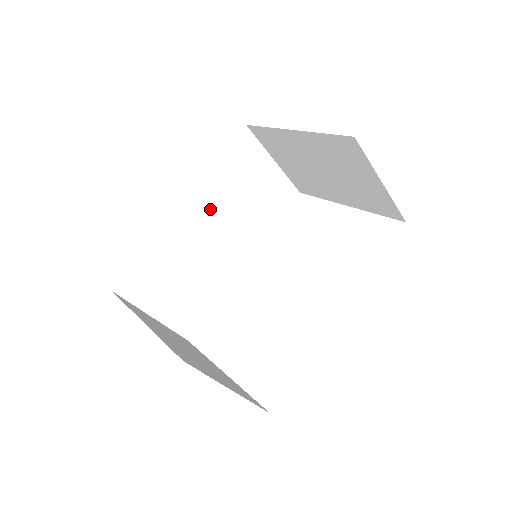
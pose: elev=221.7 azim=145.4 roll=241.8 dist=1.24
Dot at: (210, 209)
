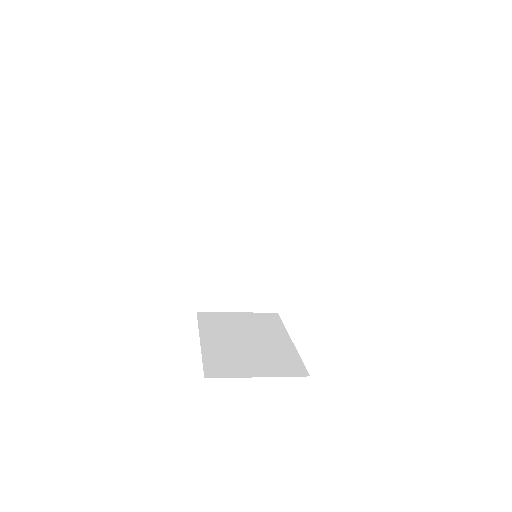
Dot at: (226, 221)
